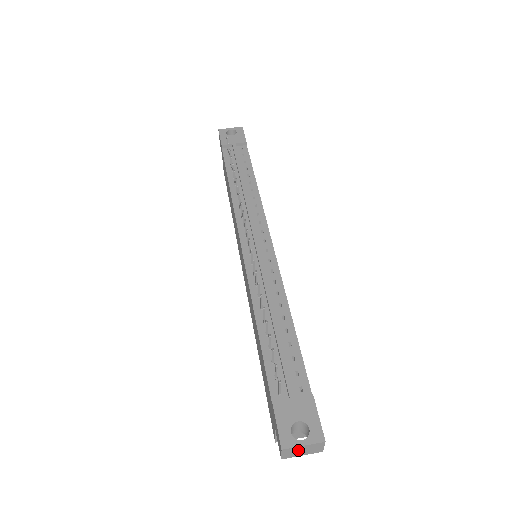
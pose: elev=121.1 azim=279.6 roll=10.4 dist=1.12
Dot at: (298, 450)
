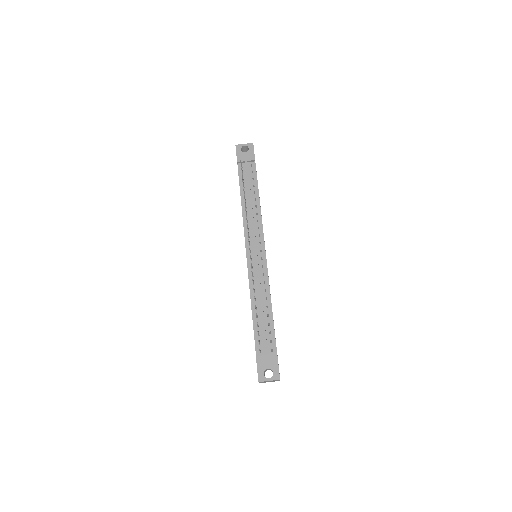
Dot at: (267, 381)
